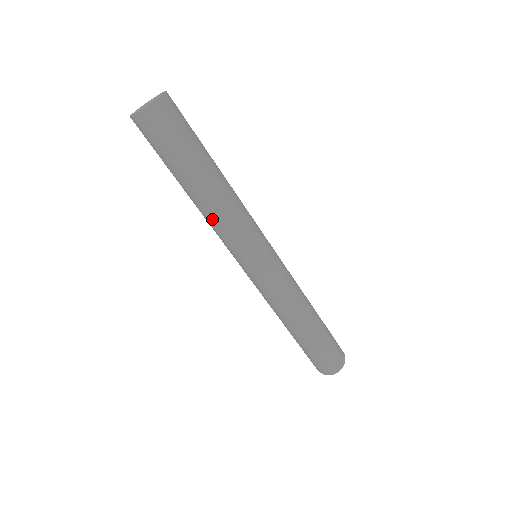
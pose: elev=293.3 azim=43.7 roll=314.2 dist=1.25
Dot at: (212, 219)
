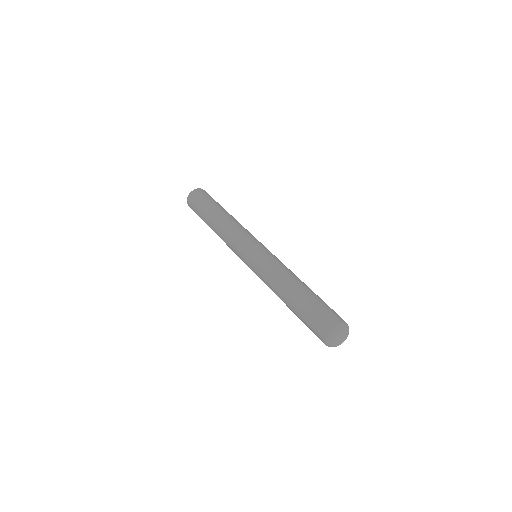
Dot at: (223, 231)
